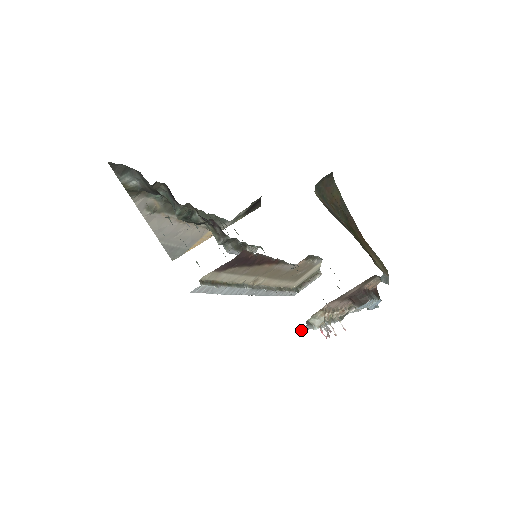
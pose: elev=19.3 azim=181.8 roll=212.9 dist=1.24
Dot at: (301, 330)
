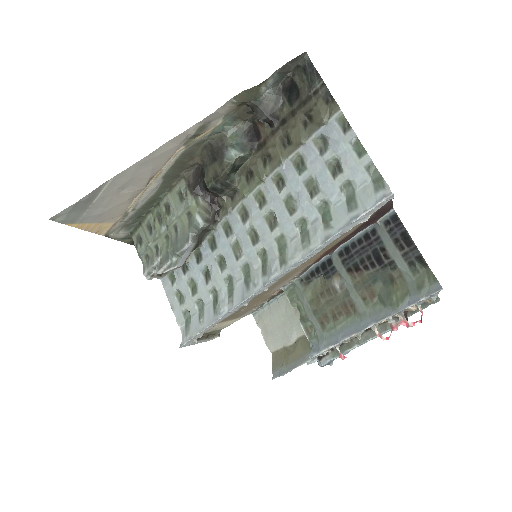
Dot at: (433, 294)
